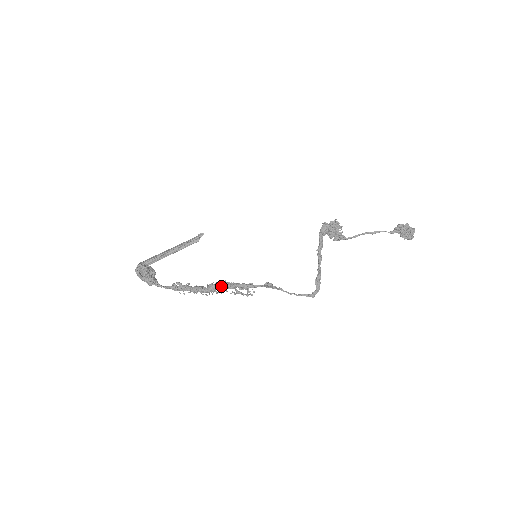
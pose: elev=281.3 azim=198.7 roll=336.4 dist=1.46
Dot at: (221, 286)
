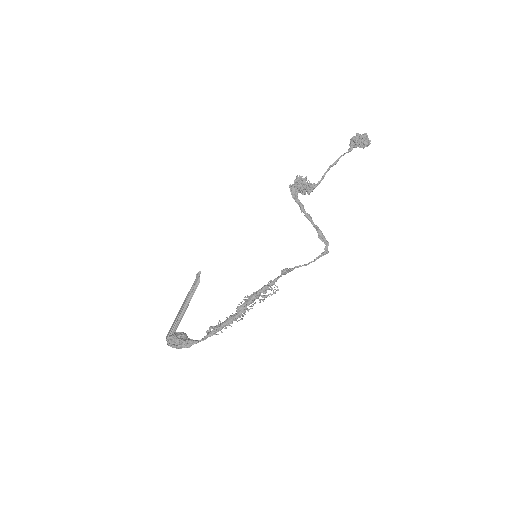
Dot at: (247, 303)
